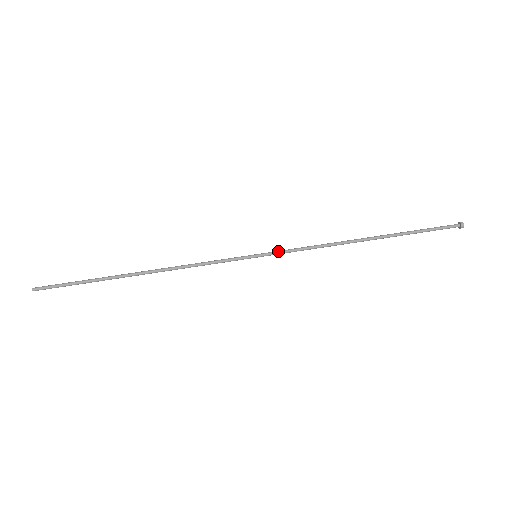
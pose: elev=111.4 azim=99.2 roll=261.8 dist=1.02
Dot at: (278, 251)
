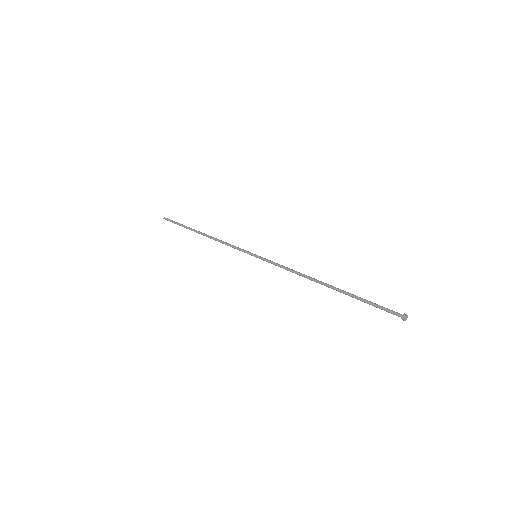
Dot at: (269, 260)
